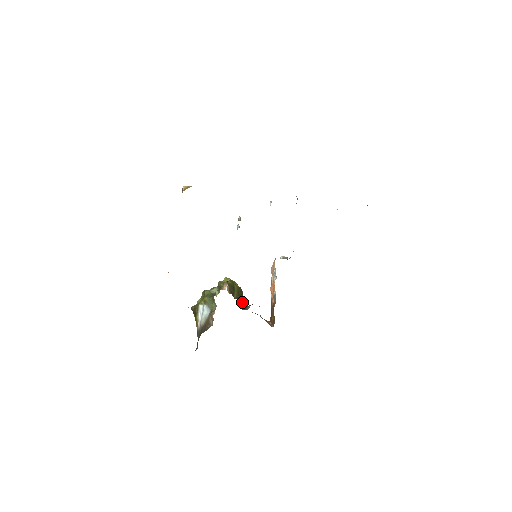
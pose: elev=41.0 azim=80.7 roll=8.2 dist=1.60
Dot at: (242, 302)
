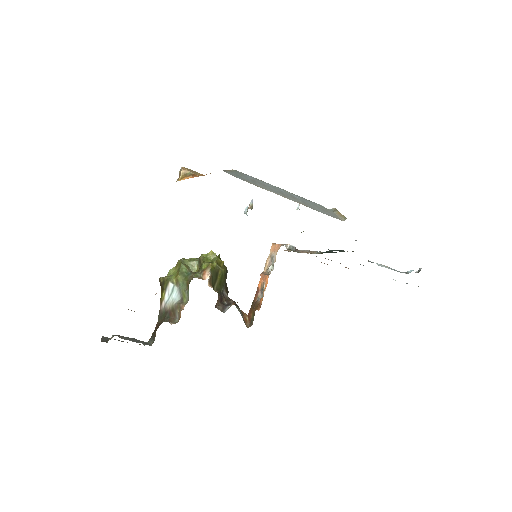
Dot at: (222, 295)
